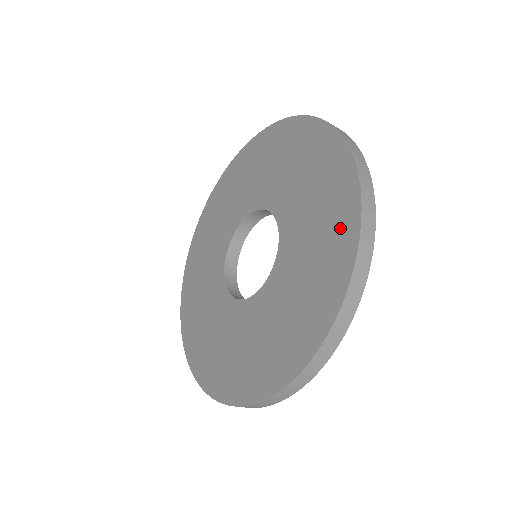
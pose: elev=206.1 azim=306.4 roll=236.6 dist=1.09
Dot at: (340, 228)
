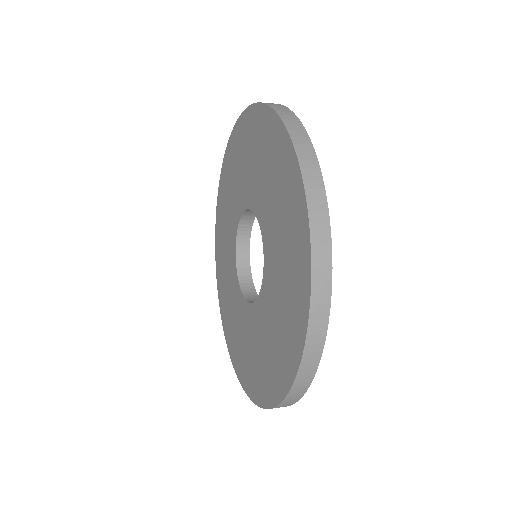
Dot at: (295, 214)
